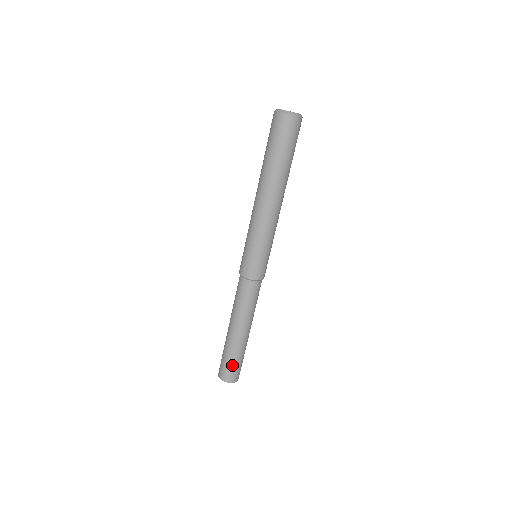
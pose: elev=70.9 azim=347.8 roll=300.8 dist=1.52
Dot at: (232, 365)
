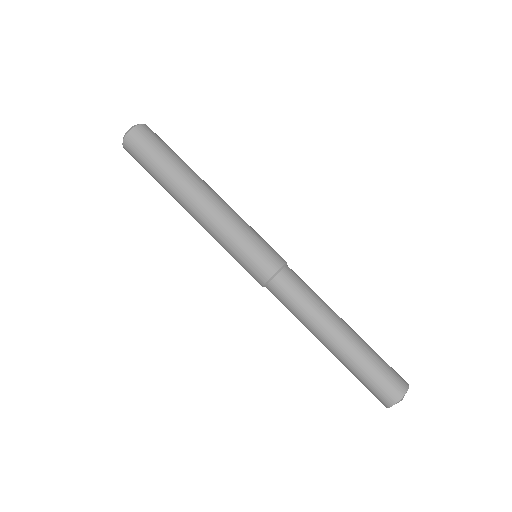
Dot at: (374, 378)
